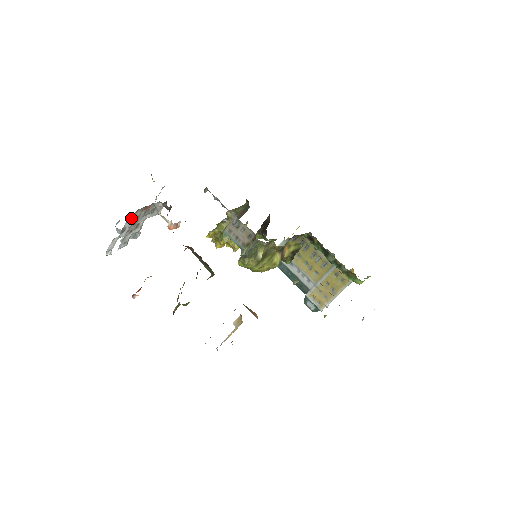
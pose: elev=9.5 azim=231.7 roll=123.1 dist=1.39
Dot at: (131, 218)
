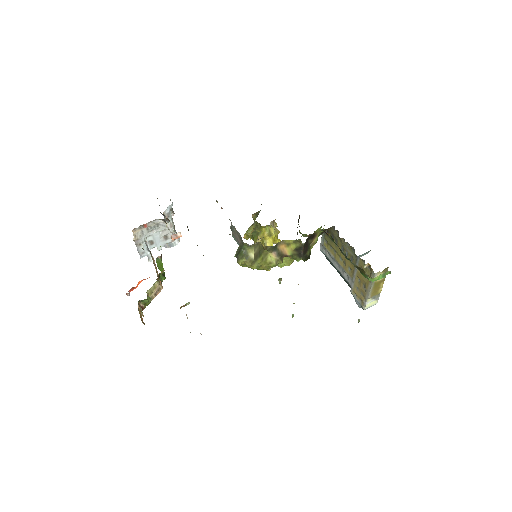
Dot at: occluded
